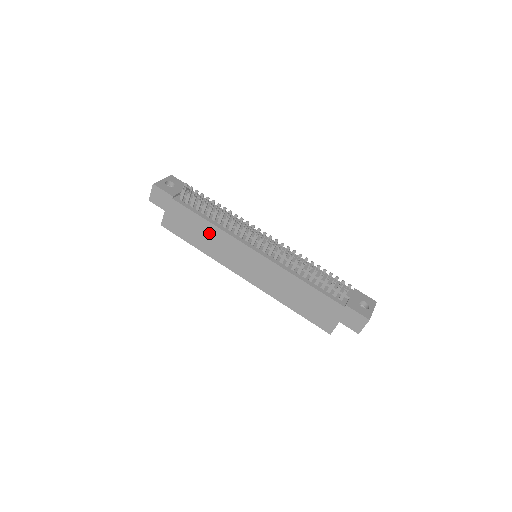
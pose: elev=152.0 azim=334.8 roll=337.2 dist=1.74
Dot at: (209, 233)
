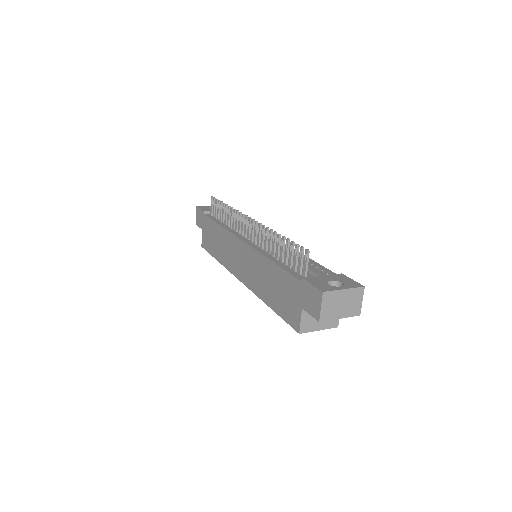
Dot at: (220, 237)
